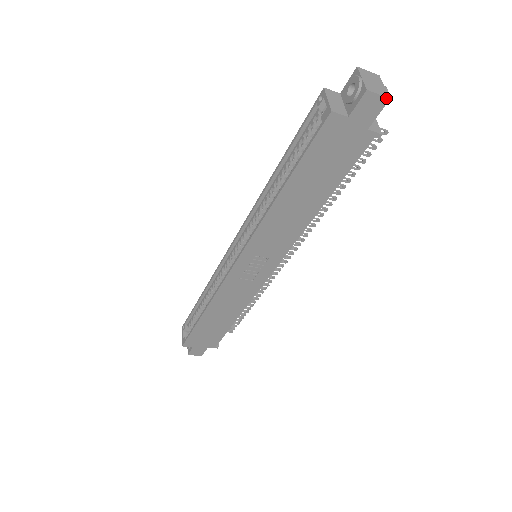
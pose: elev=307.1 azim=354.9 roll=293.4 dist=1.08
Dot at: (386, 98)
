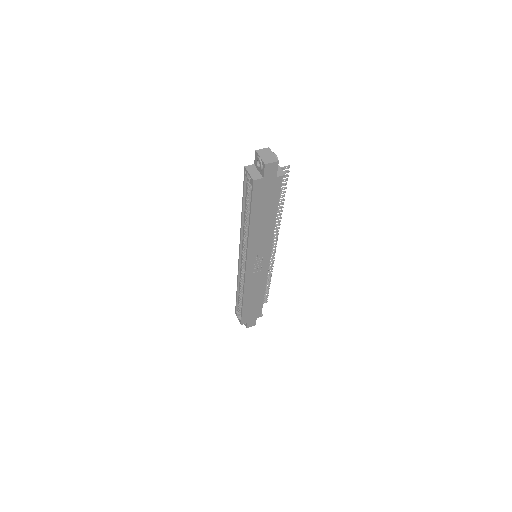
Dot at: (277, 162)
